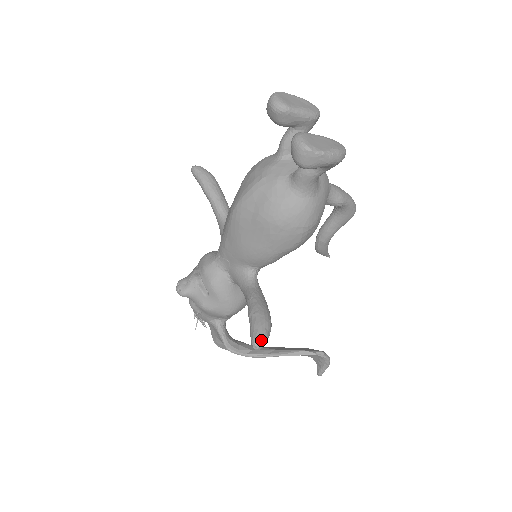
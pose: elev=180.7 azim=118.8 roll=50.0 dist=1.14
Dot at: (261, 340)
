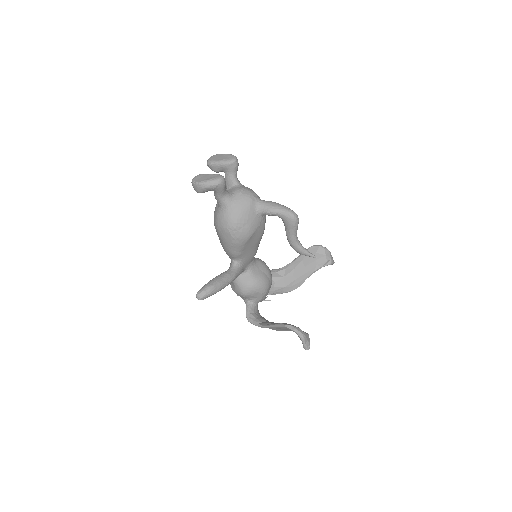
Dot at: (199, 294)
